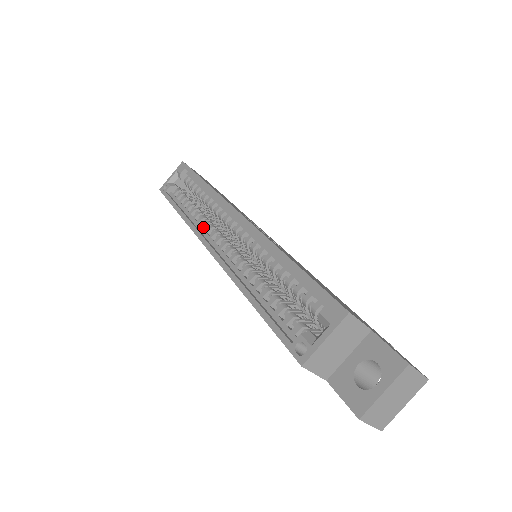
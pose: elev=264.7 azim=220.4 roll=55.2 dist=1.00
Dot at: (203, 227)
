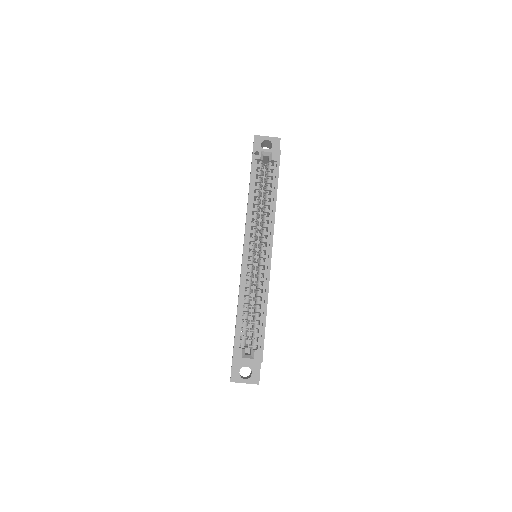
Dot at: (252, 226)
